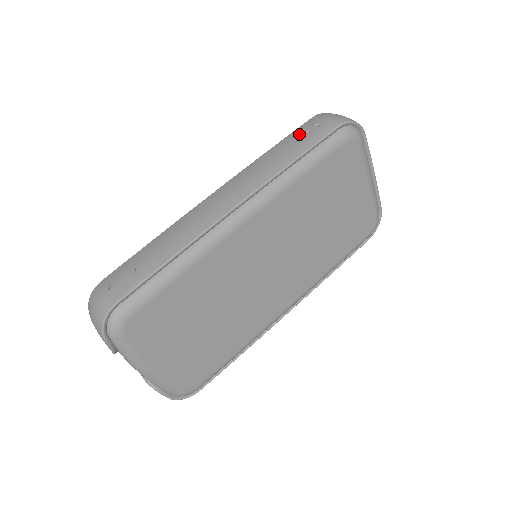
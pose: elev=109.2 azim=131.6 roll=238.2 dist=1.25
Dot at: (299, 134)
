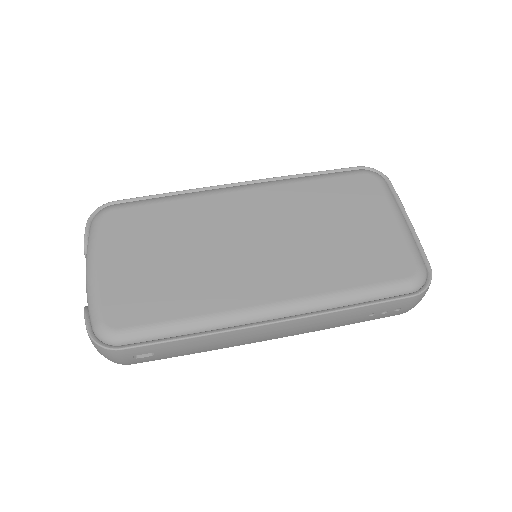
Dot at: occluded
